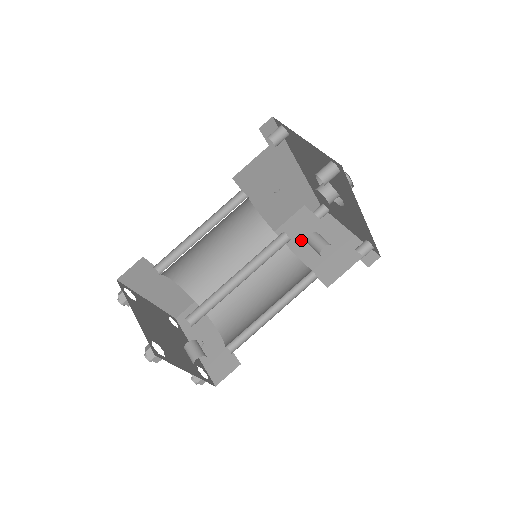
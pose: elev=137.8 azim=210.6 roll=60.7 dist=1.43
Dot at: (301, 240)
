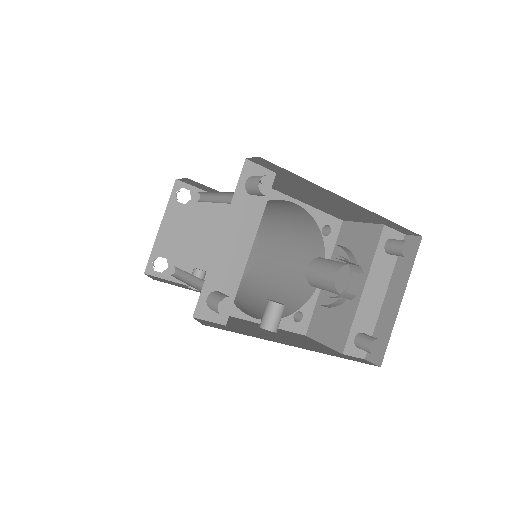
Dot at: occluded
